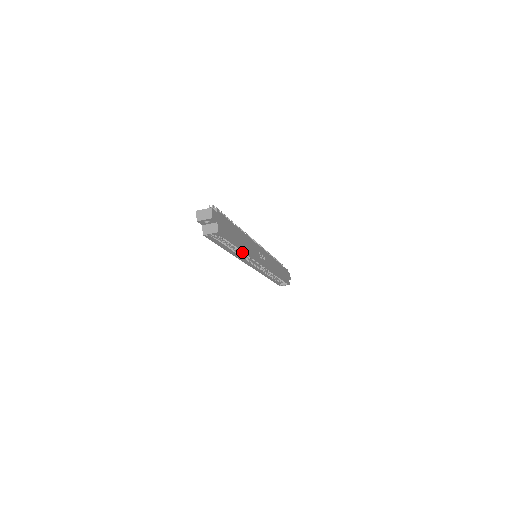
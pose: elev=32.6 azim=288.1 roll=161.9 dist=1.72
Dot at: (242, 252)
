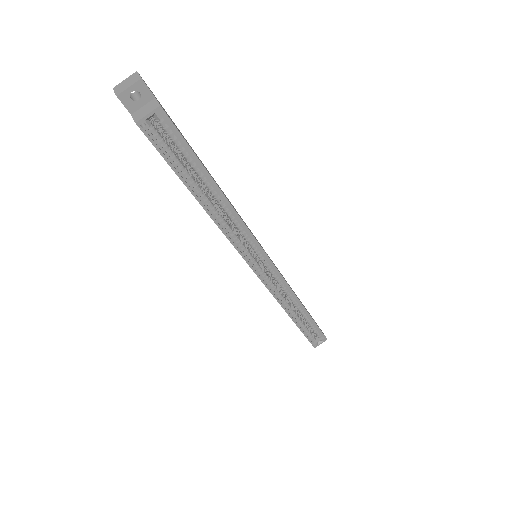
Dot at: (226, 211)
